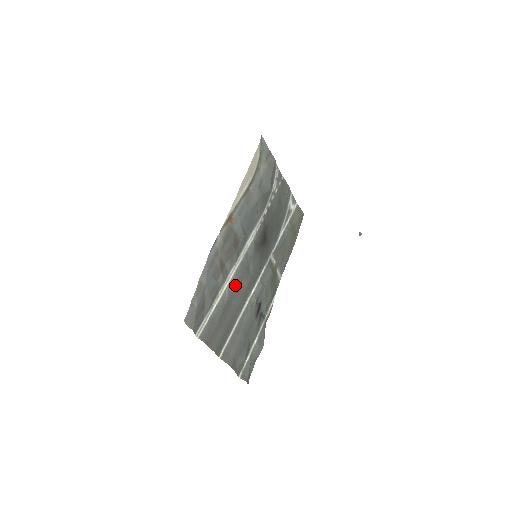
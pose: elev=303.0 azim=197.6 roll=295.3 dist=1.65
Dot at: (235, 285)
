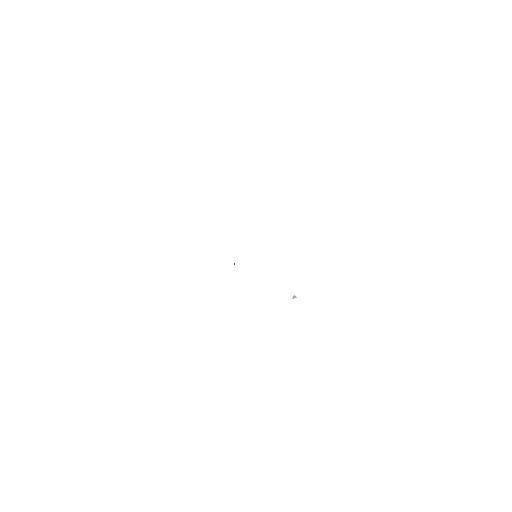
Dot at: occluded
